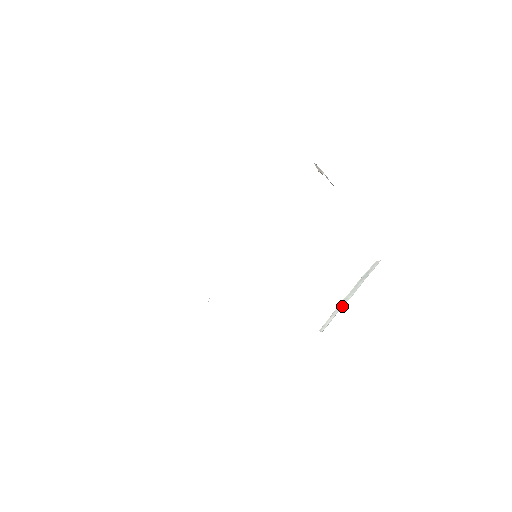
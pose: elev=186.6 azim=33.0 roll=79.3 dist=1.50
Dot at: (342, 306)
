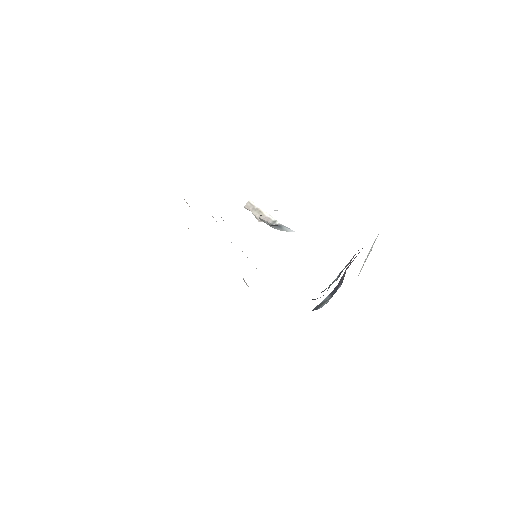
Dot at: (366, 259)
